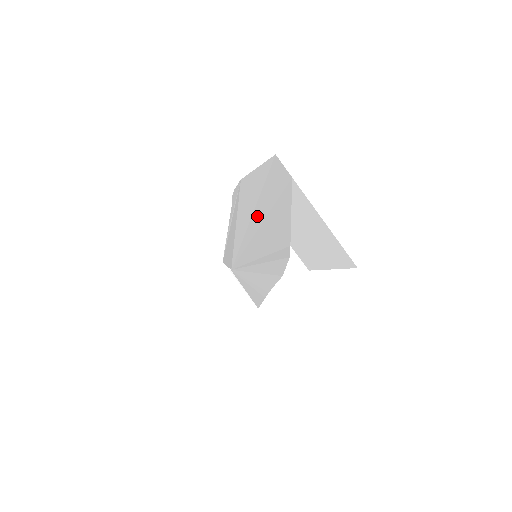
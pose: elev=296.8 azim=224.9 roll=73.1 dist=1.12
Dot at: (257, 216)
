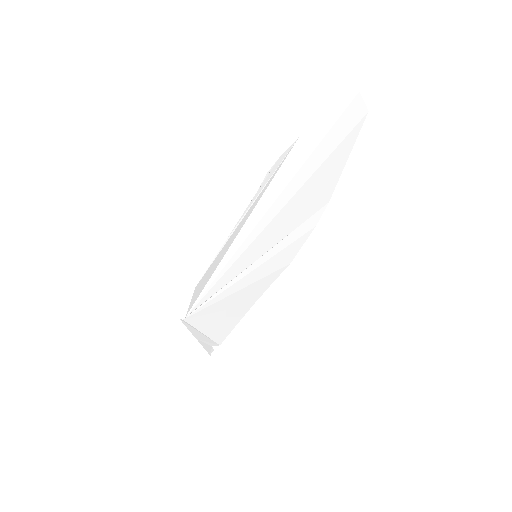
Dot at: (289, 191)
